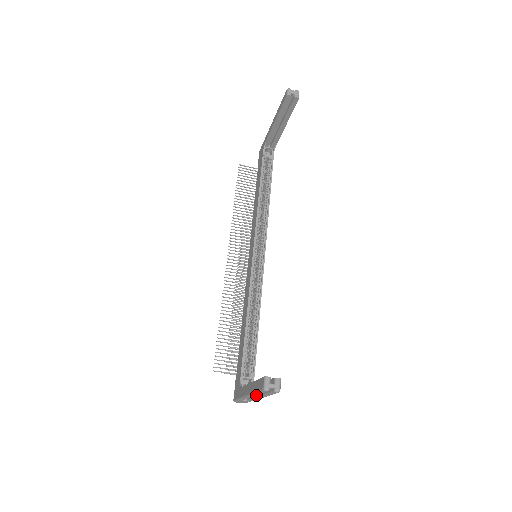
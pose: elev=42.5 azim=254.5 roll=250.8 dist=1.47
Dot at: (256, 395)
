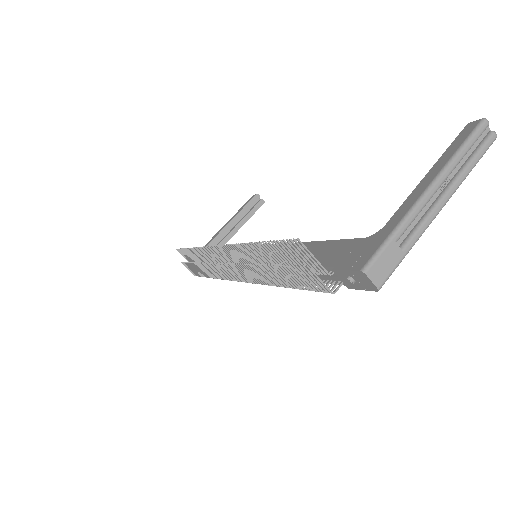
Dot at: (436, 197)
